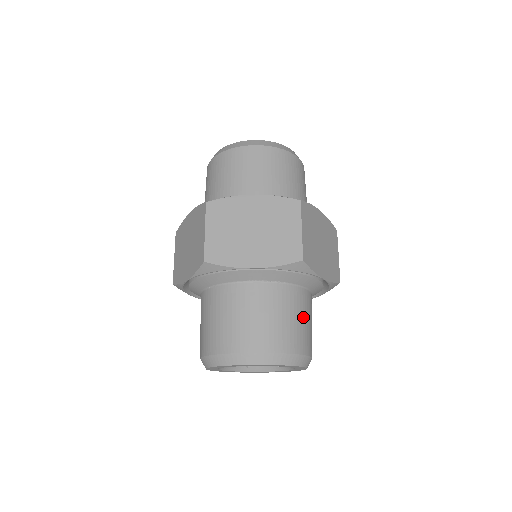
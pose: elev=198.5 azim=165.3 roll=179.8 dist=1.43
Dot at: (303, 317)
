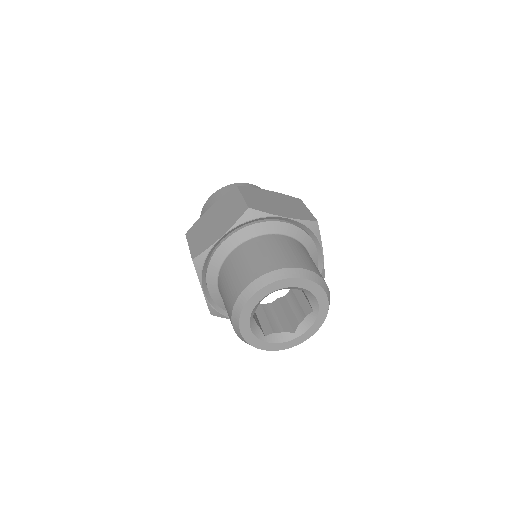
Dot at: (285, 249)
